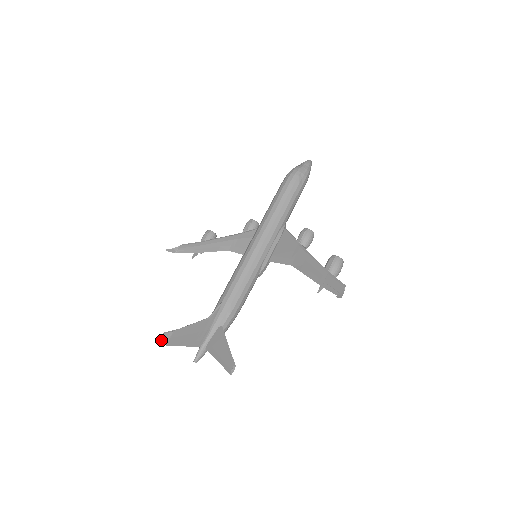
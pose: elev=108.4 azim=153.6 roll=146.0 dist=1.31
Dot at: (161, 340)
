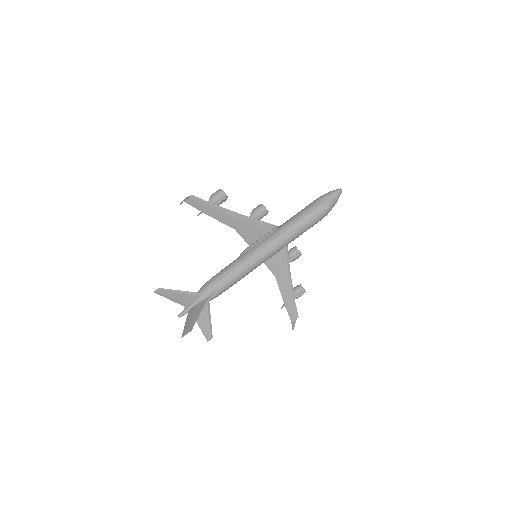
Dot at: occluded
